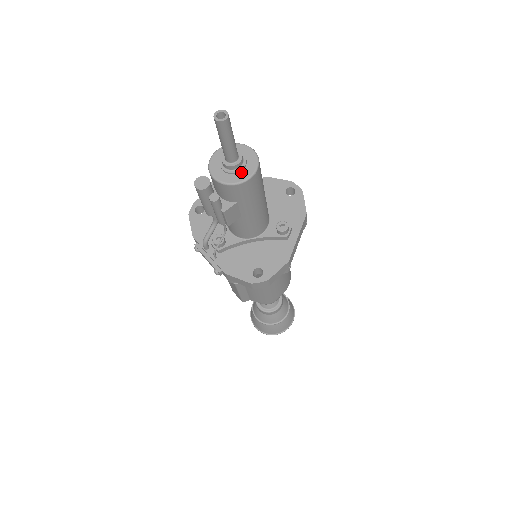
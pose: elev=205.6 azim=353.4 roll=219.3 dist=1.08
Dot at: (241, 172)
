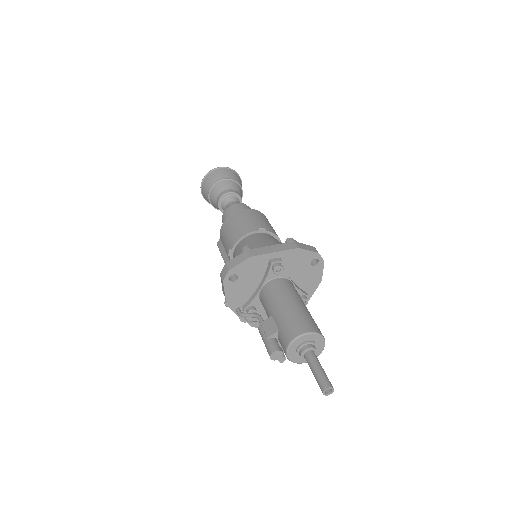
Dot at: occluded
